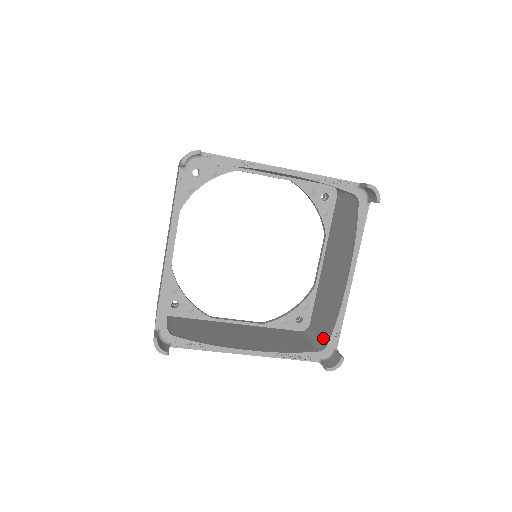
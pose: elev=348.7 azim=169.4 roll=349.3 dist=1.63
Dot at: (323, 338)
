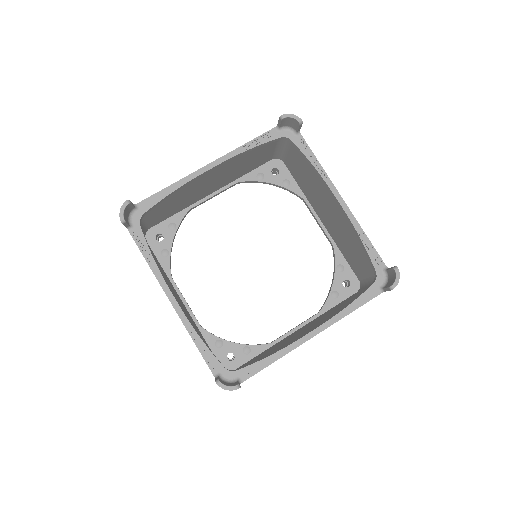
Dot at: occluded
